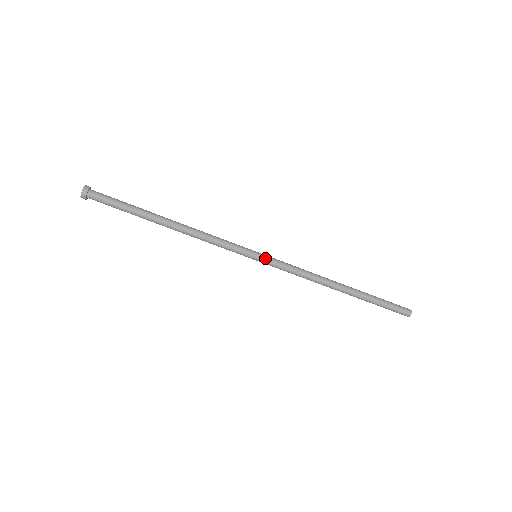
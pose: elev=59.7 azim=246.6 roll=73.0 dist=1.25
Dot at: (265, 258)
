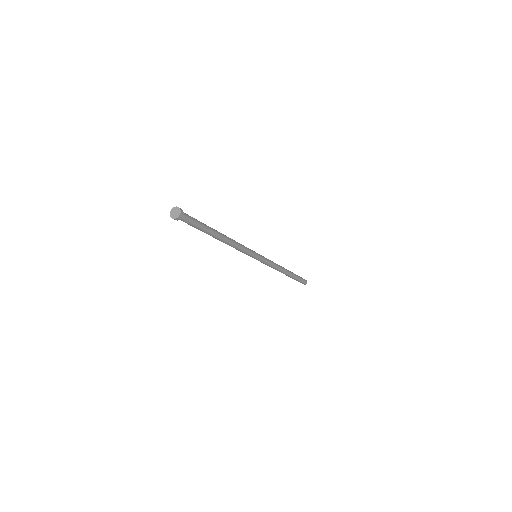
Dot at: (260, 260)
